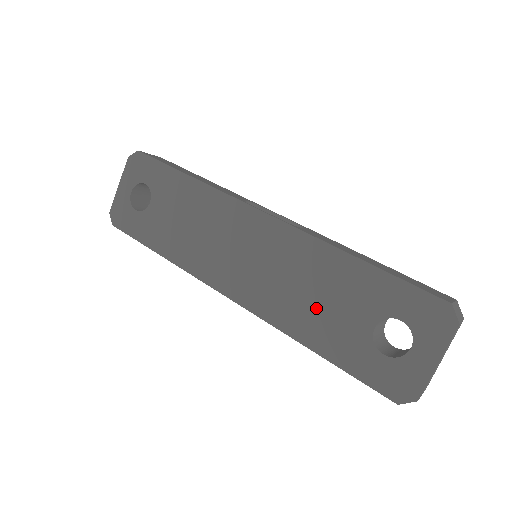
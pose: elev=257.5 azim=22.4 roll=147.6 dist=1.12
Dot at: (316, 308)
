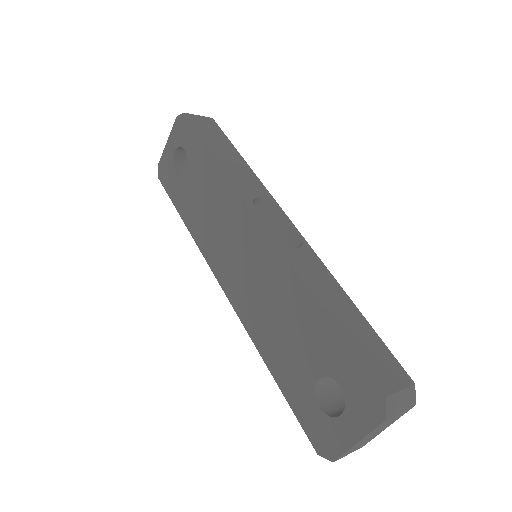
Dot at: (280, 335)
